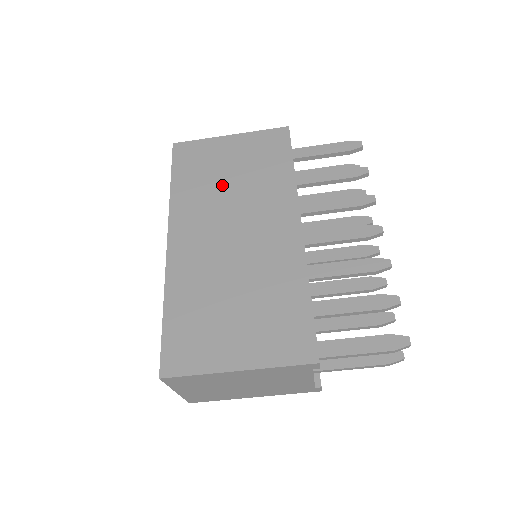
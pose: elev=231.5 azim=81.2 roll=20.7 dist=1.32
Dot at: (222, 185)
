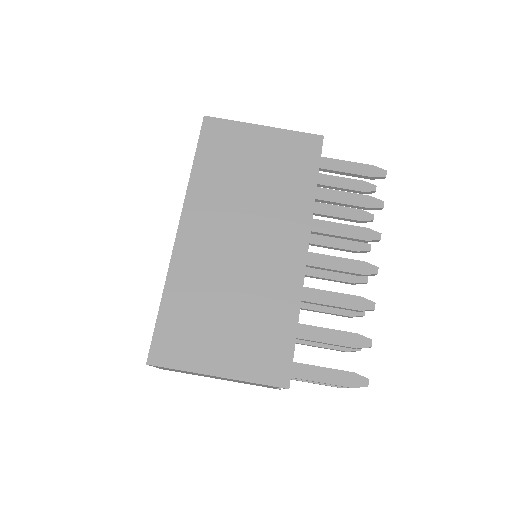
Dot at: (243, 182)
